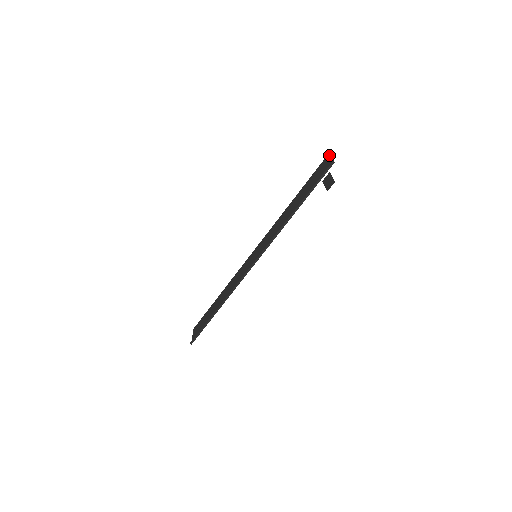
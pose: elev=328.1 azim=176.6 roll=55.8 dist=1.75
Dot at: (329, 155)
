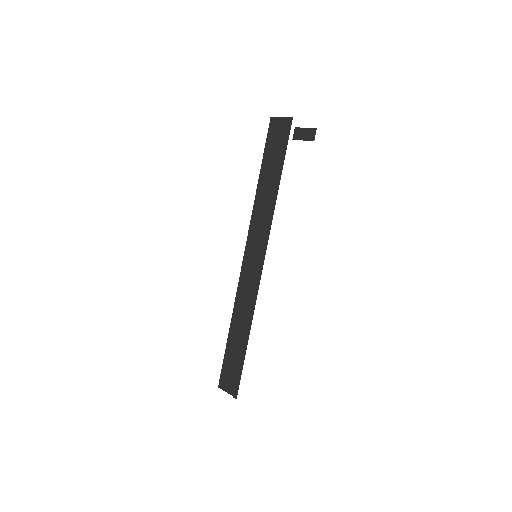
Dot at: (274, 118)
